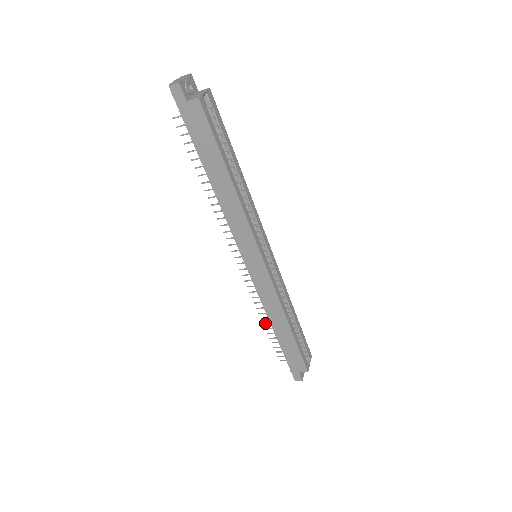
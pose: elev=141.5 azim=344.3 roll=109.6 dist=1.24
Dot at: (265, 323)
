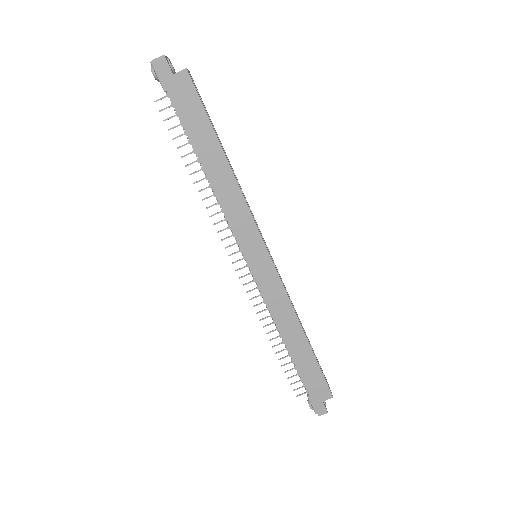
Dot at: (274, 345)
